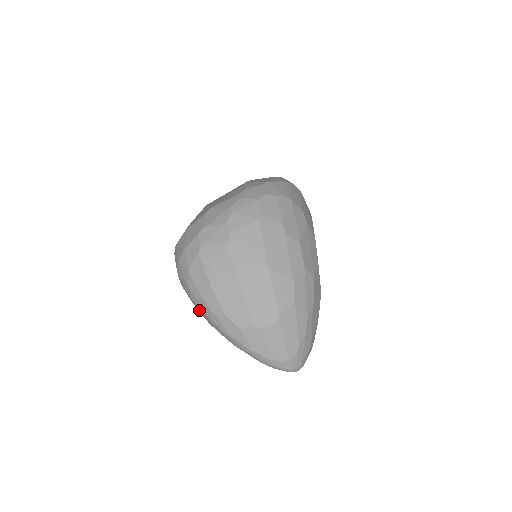
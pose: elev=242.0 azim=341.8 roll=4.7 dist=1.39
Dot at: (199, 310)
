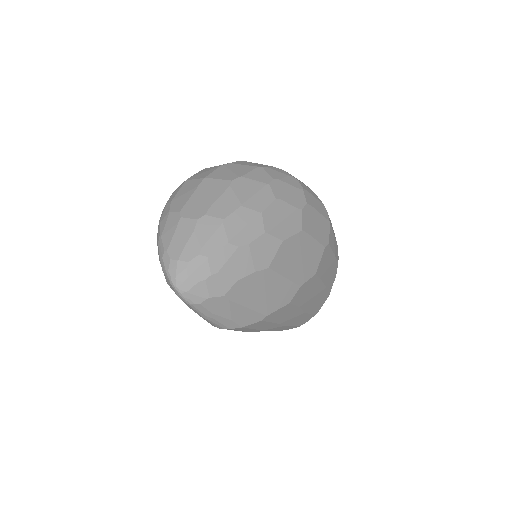
Dot at: occluded
